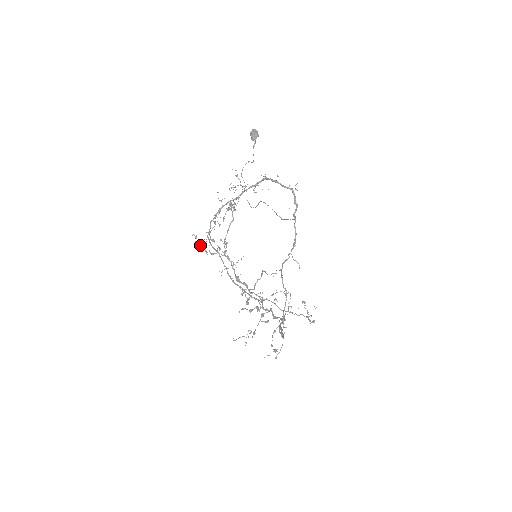
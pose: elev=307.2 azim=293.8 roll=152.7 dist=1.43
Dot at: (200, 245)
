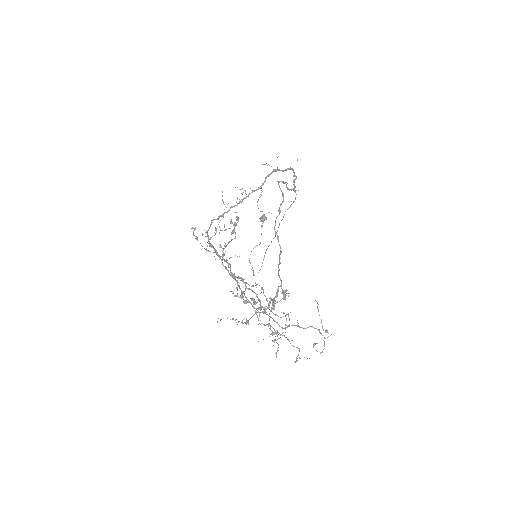
Dot at: (197, 238)
